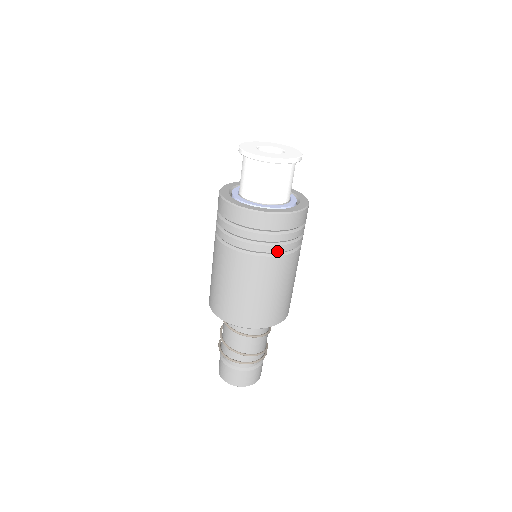
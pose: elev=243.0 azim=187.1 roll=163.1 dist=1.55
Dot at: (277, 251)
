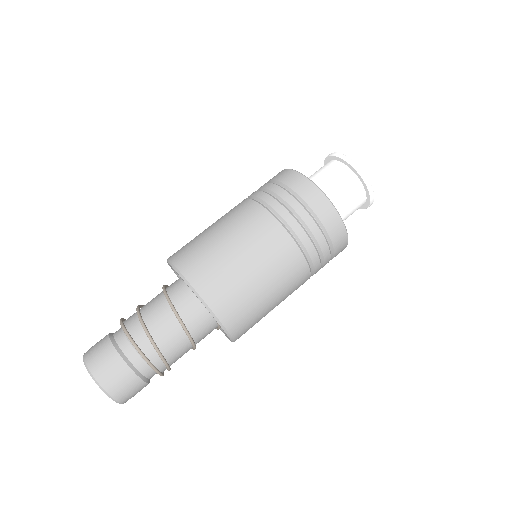
Dot at: (301, 238)
